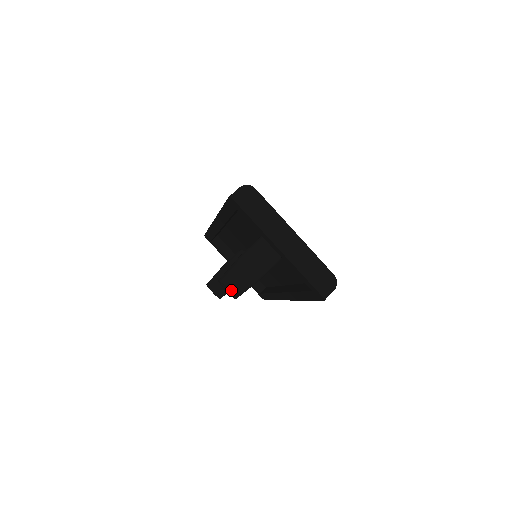
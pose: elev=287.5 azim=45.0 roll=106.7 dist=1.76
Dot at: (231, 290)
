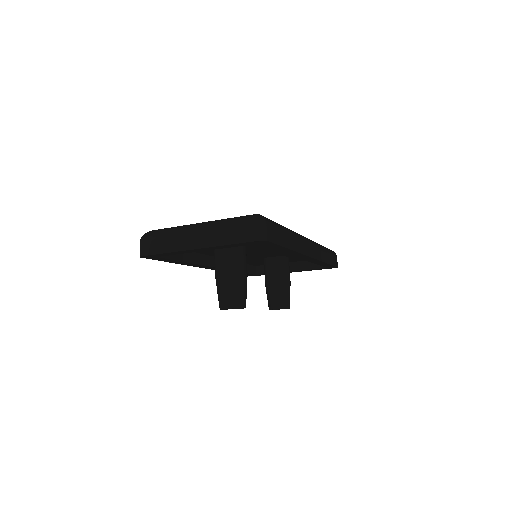
Dot at: (228, 307)
